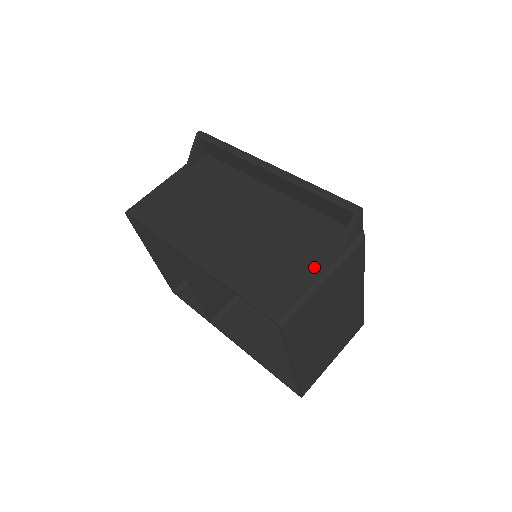
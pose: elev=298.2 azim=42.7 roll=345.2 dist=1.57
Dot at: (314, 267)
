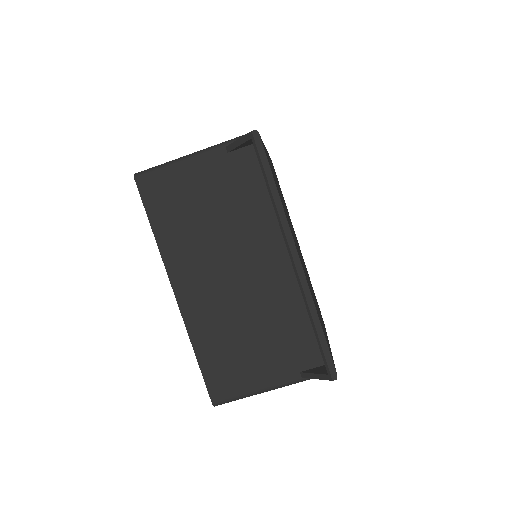
Dot at: (270, 376)
